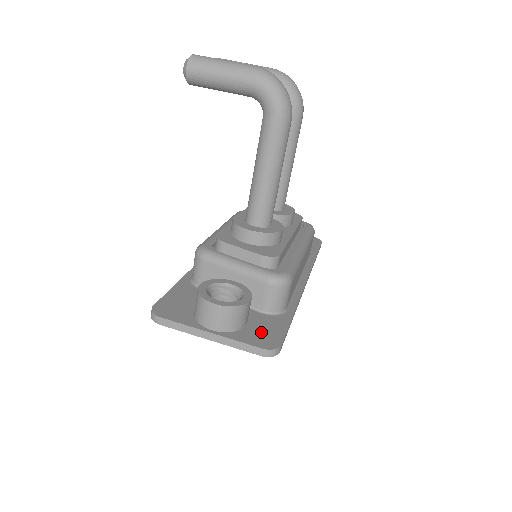
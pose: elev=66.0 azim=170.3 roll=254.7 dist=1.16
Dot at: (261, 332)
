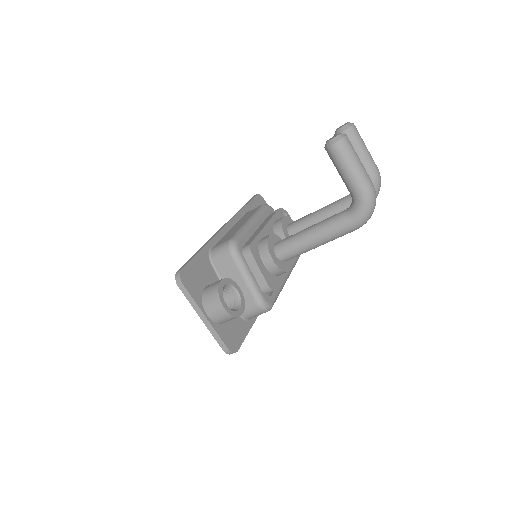
Dot at: (232, 333)
